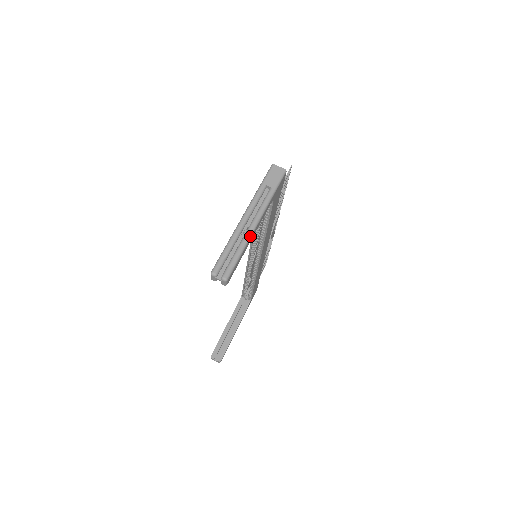
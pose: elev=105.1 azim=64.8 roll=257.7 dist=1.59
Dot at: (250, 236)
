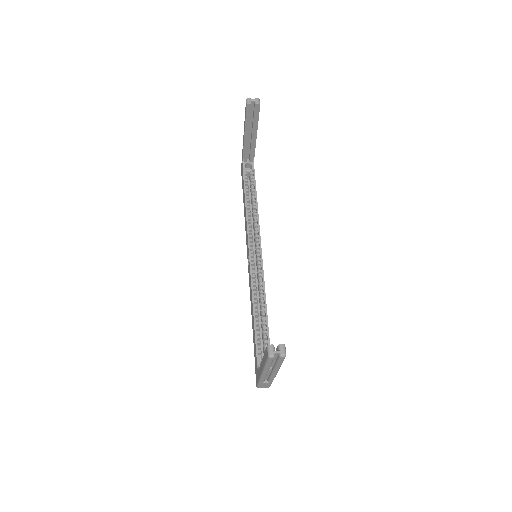
Dot at: occluded
